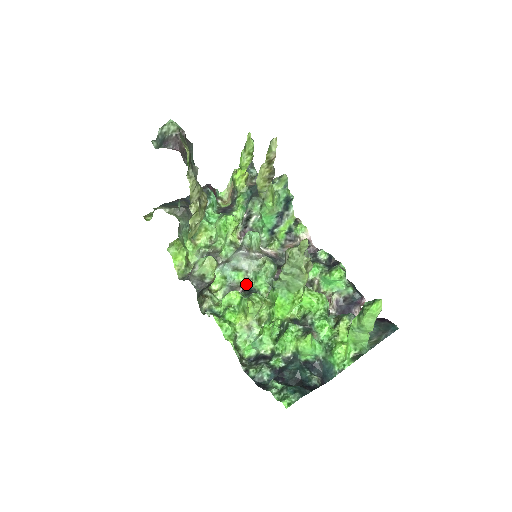
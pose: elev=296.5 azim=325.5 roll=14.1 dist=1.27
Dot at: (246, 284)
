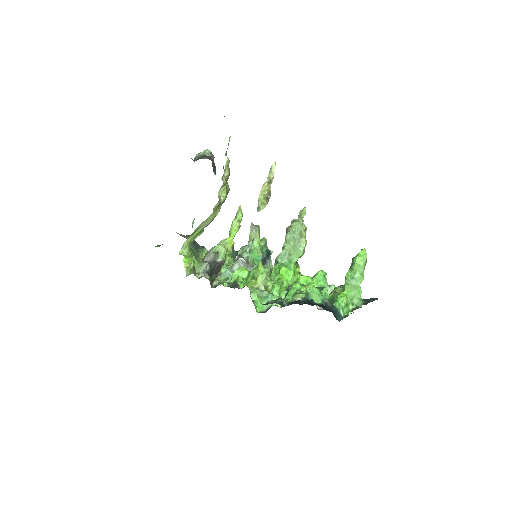
Dot at: occluded
